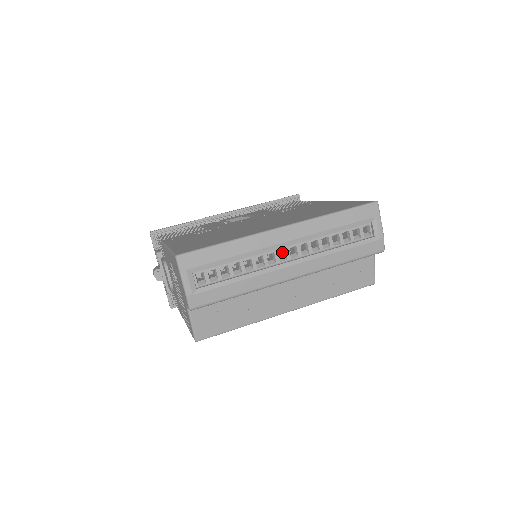
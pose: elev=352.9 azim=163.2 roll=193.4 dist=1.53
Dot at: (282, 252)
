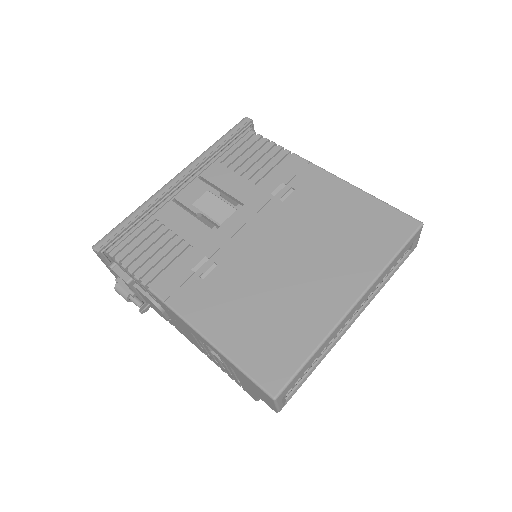
Dot at: occluded
